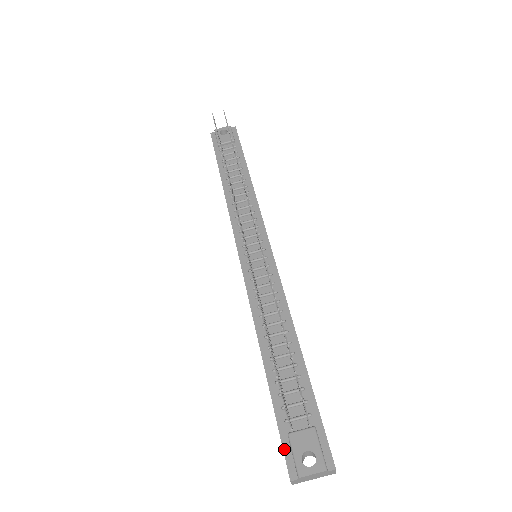
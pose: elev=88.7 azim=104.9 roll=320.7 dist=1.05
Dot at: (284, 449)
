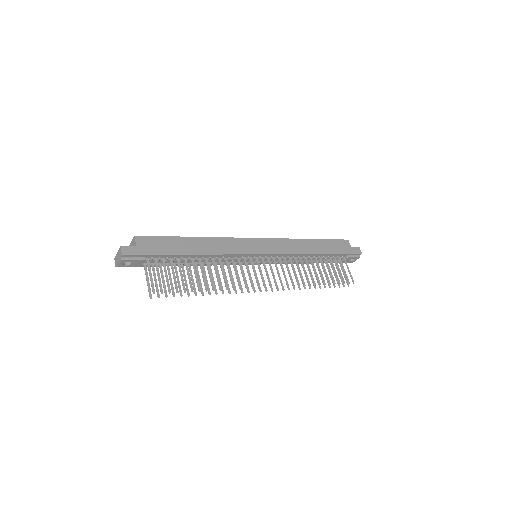
Dot at: occluded
